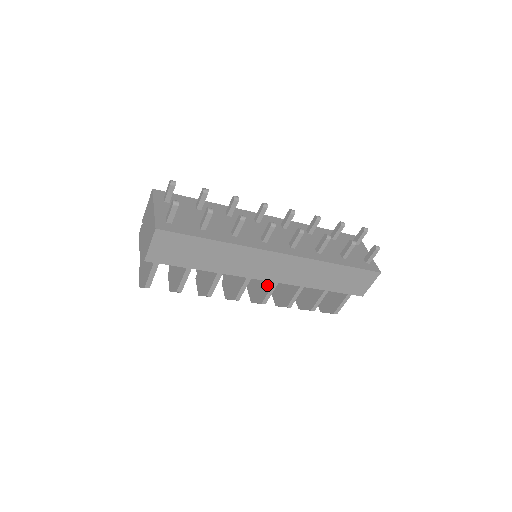
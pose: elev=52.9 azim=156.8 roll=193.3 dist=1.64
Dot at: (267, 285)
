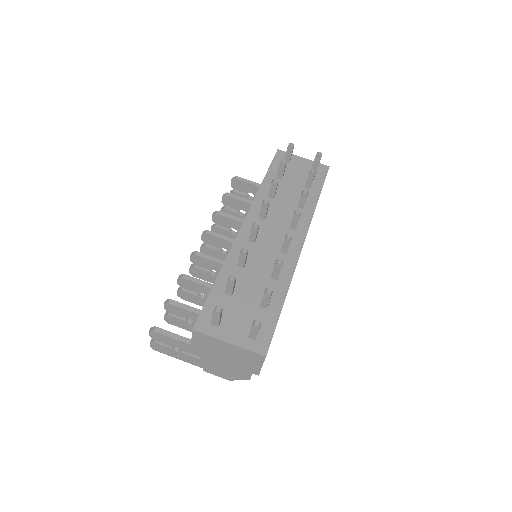
Dot at: occluded
